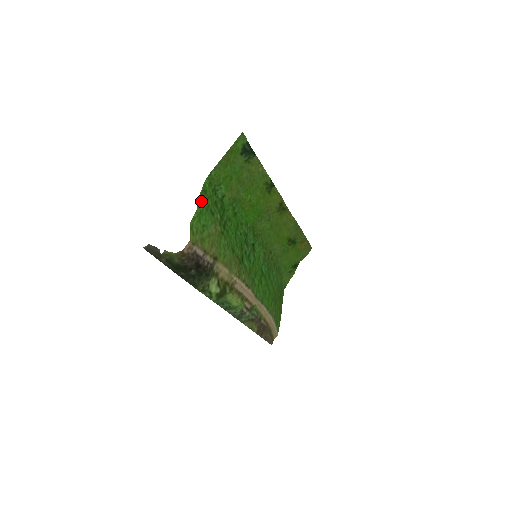
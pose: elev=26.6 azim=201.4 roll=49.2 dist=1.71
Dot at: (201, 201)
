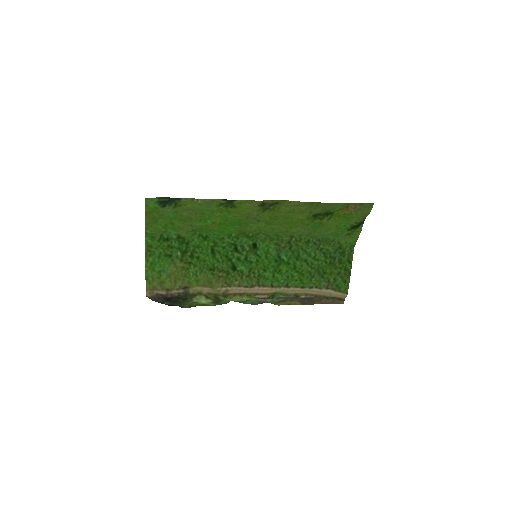
Dot at: (149, 255)
